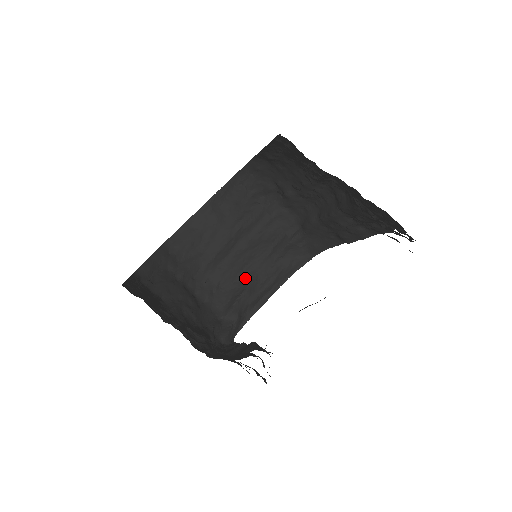
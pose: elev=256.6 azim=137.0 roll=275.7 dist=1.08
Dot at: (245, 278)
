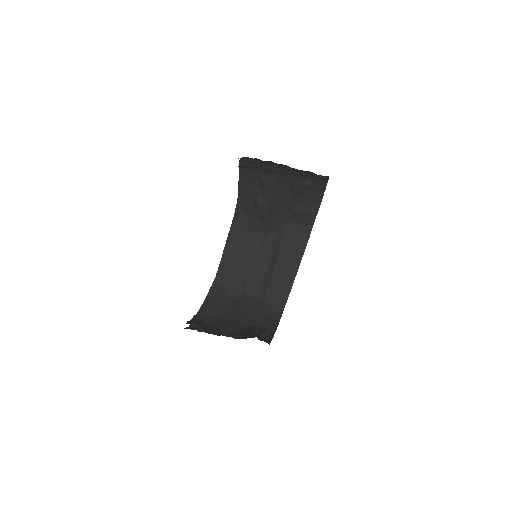
Dot at: (250, 328)
